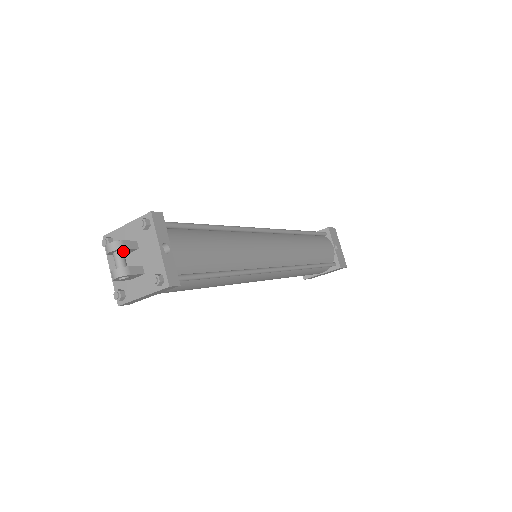
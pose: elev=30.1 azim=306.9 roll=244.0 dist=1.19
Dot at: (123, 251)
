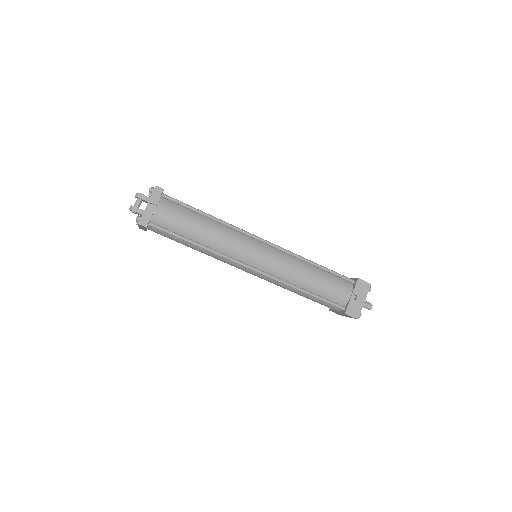
Dot at: (141, 200)
